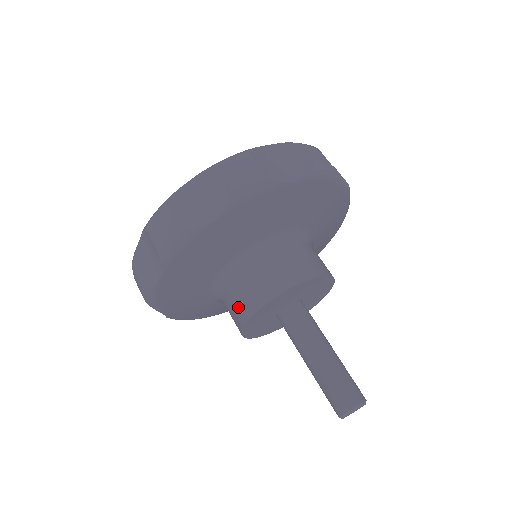
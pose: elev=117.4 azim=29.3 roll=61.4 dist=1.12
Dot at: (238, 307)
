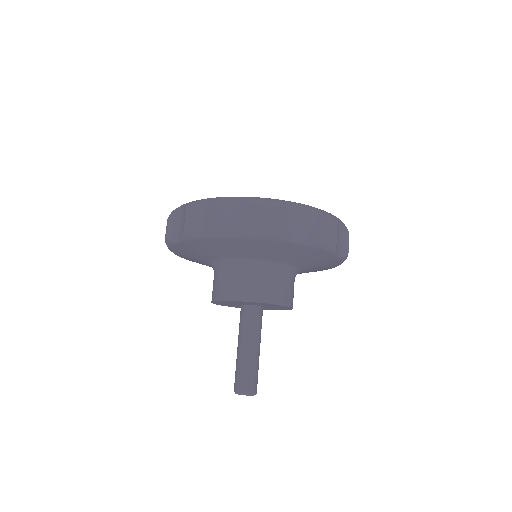
Dot at: (217, 288)
